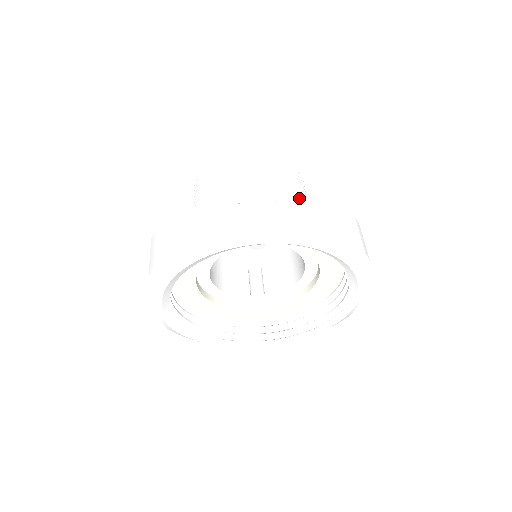
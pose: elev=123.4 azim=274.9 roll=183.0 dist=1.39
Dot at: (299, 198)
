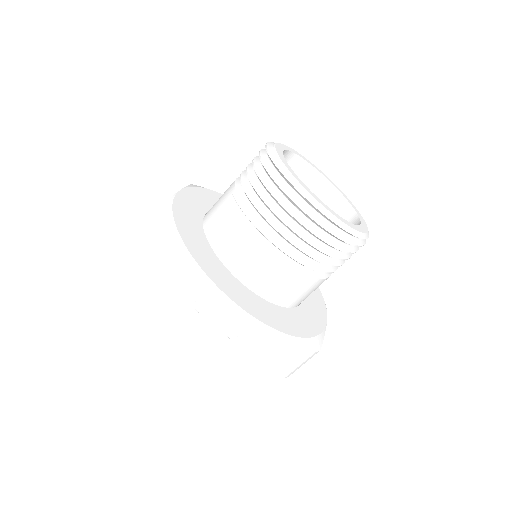
Dot at: (264, 333)
